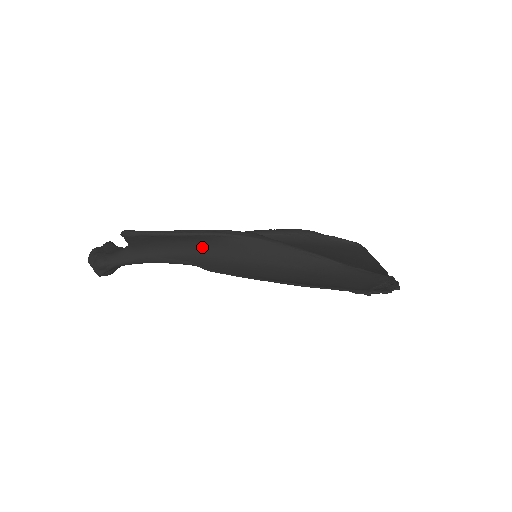
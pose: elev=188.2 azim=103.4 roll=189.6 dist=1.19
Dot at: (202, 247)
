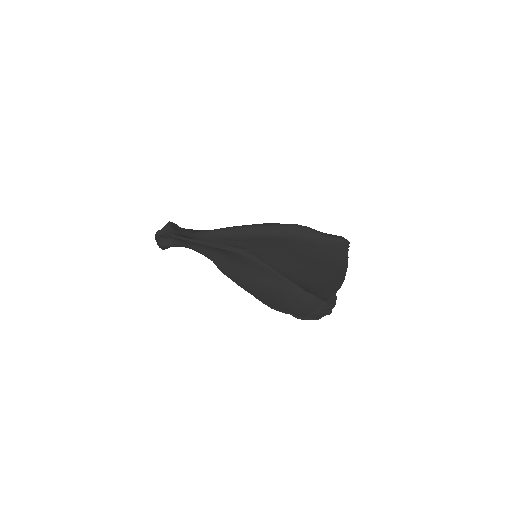
Dot at: (218, 251)
